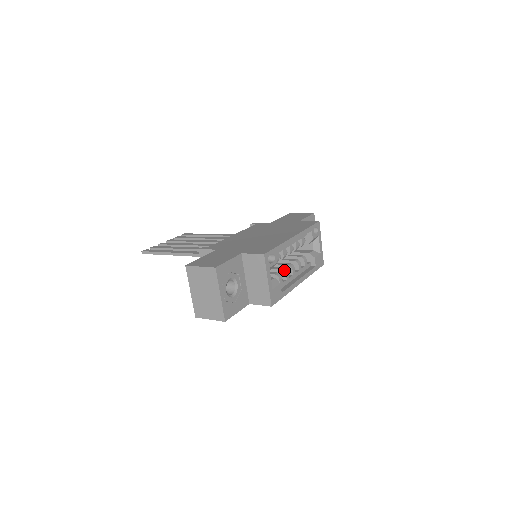
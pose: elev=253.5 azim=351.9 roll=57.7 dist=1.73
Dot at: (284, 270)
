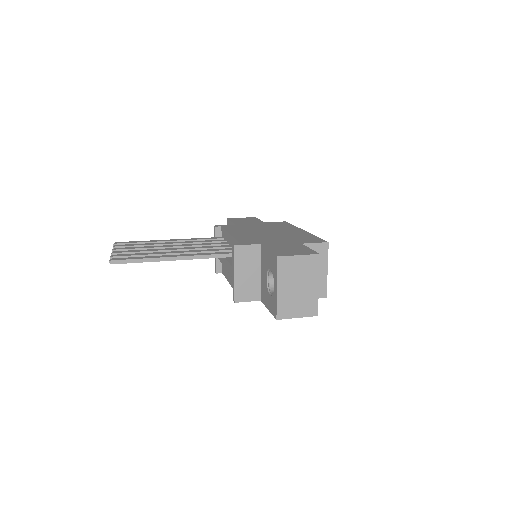
Dot at: occluded
